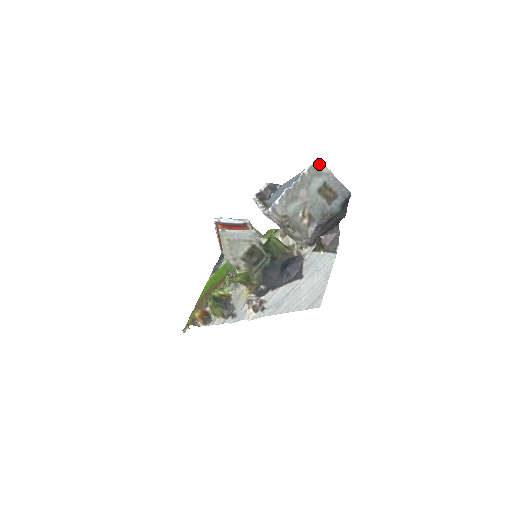
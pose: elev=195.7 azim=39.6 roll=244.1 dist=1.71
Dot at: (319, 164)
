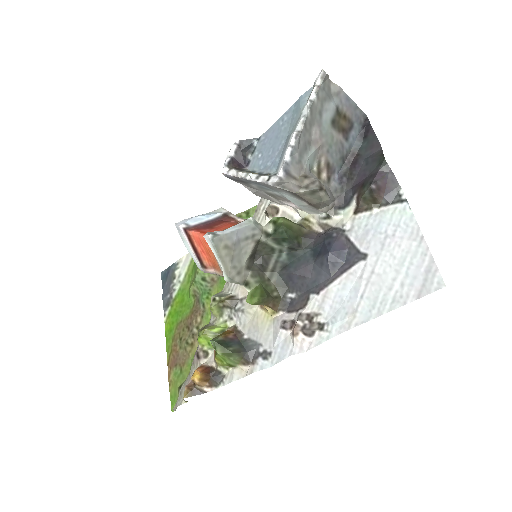
Dot at: (326, 80)
